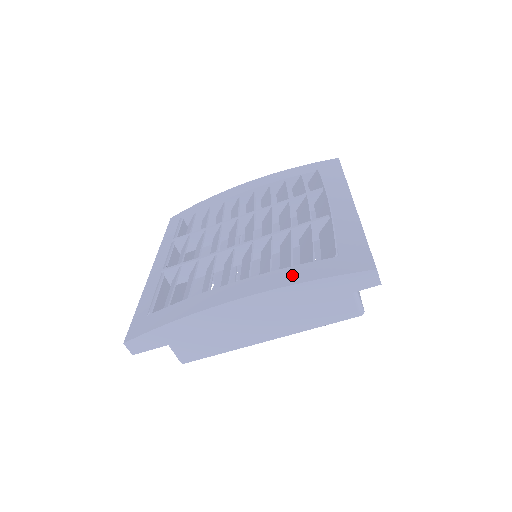
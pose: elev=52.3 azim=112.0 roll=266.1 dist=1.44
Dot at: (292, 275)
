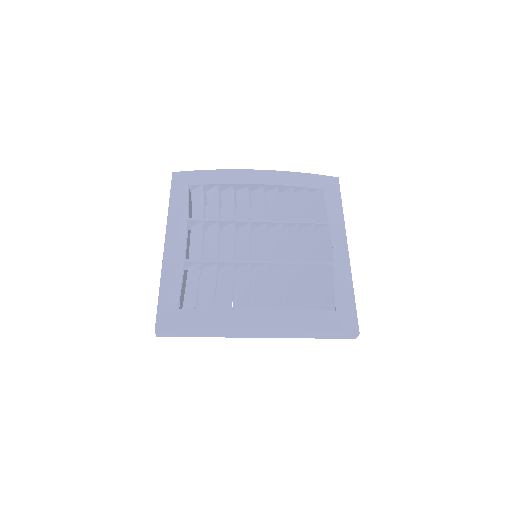
Dot at: (302, 320)
